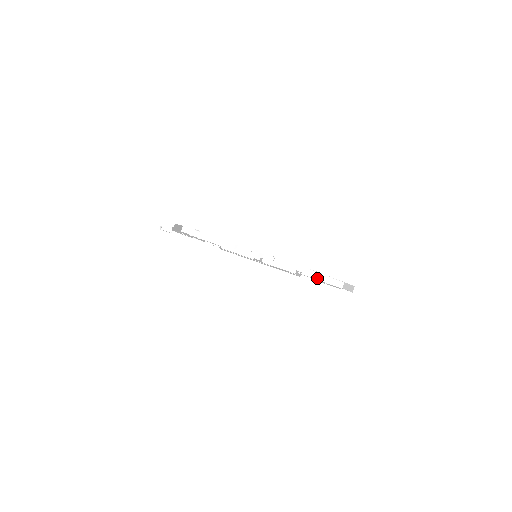
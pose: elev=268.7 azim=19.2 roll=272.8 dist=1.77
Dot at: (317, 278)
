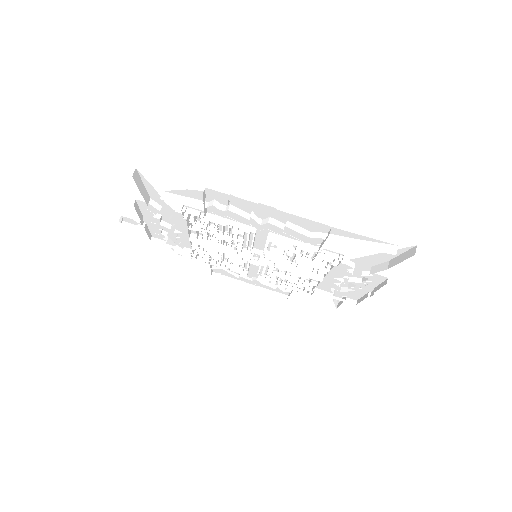
Dot at: (354, 245)
